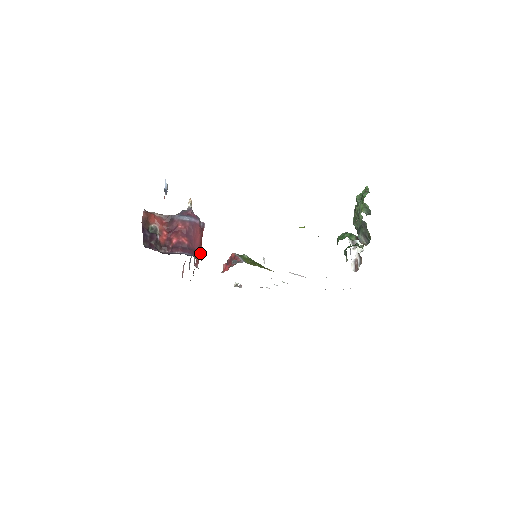
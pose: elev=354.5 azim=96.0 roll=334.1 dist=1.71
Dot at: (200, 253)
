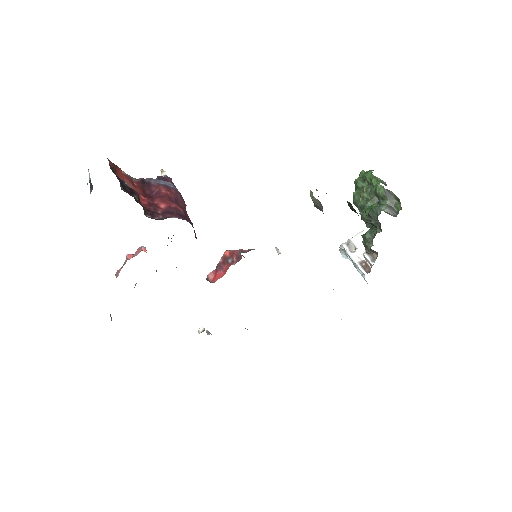
Dot at: (195, 235)
